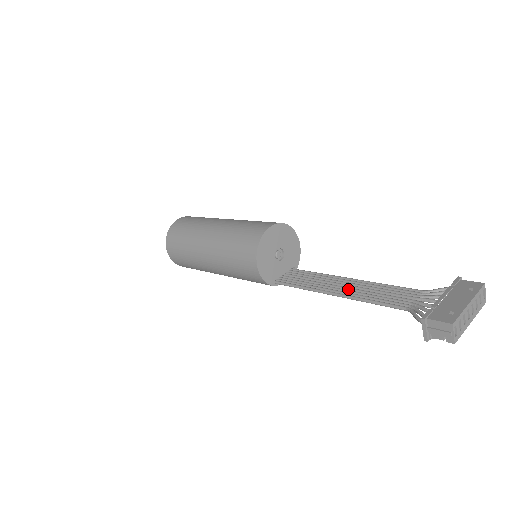
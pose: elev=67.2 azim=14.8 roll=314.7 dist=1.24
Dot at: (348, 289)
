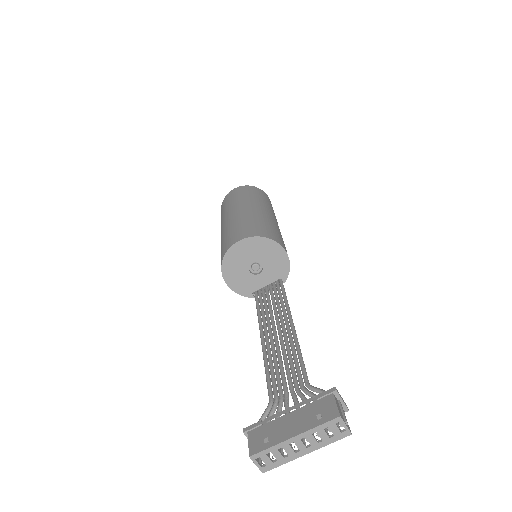
Dot at: (274, 338)
